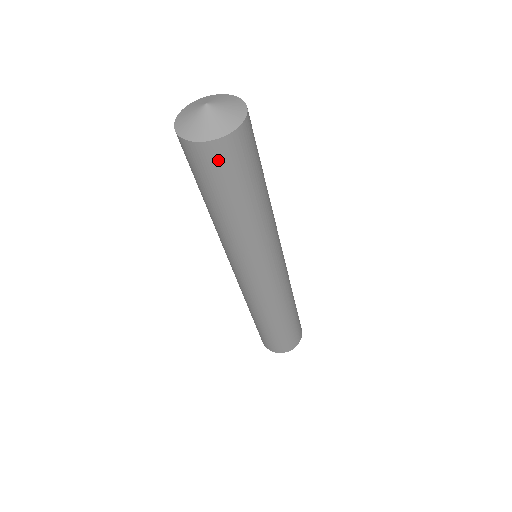
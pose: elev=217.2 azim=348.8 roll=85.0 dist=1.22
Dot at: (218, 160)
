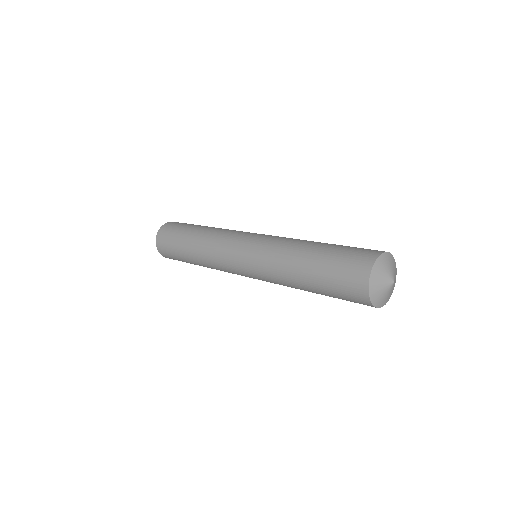
Dot at: occluded
